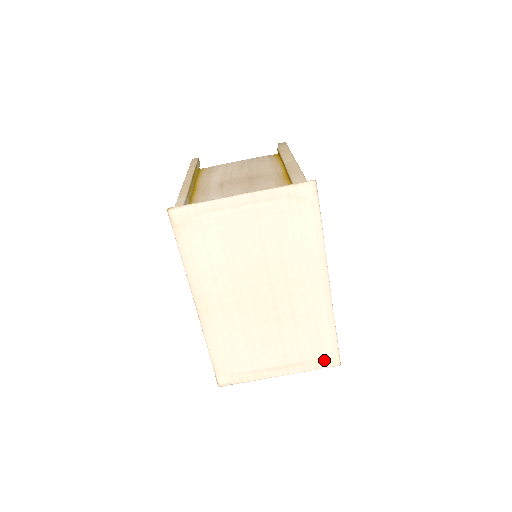
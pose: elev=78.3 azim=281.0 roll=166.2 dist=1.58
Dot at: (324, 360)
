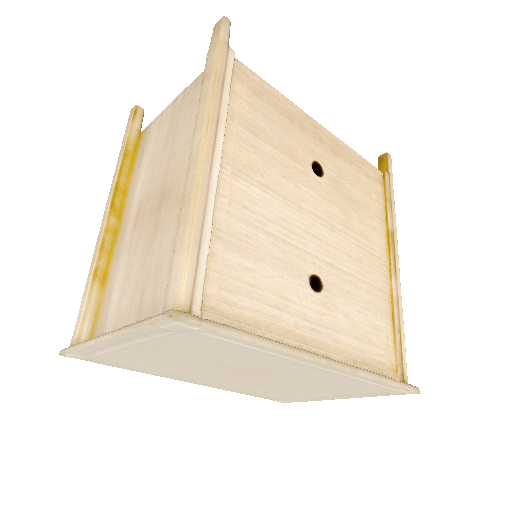
Dot at: (391, 393)
